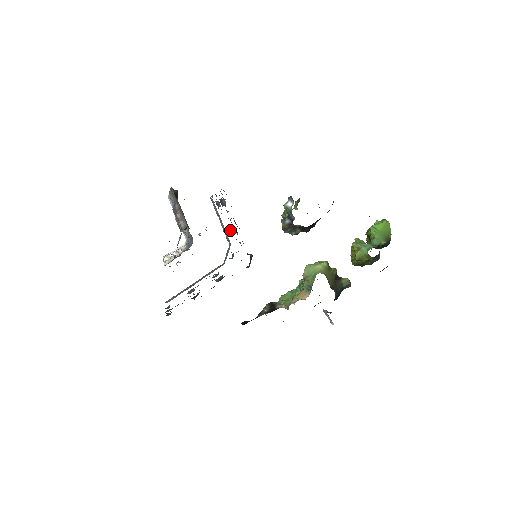
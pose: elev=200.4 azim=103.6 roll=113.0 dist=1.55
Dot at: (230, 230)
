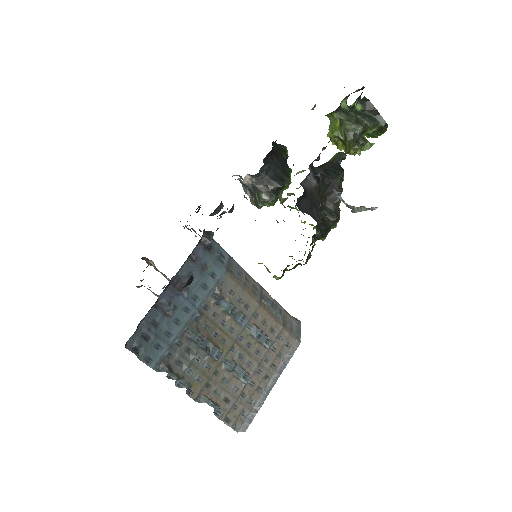
Dot at: occluded
